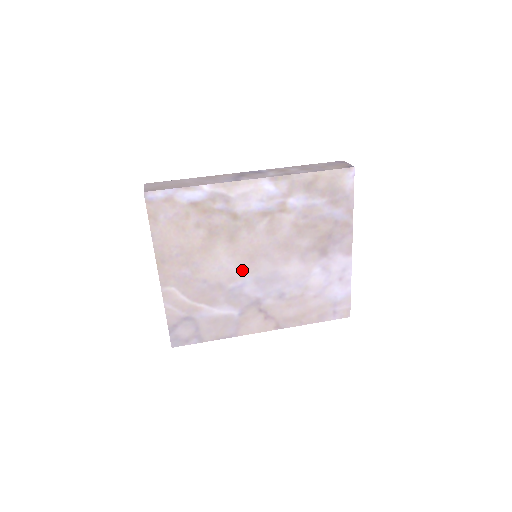
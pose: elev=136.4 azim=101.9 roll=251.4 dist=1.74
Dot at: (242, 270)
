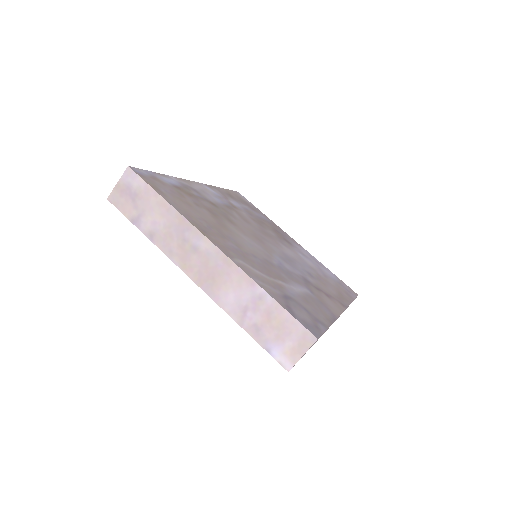
Dot at: (265, 249)
